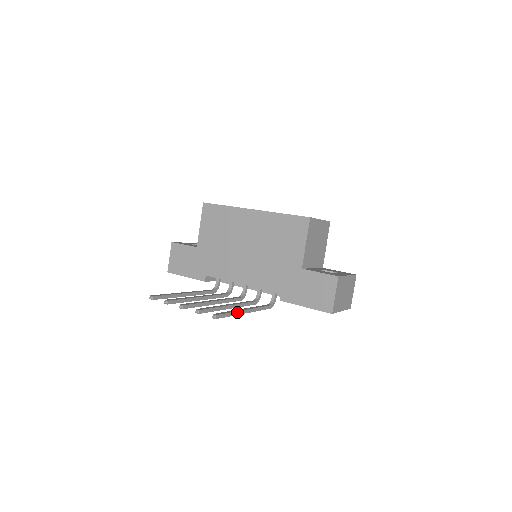
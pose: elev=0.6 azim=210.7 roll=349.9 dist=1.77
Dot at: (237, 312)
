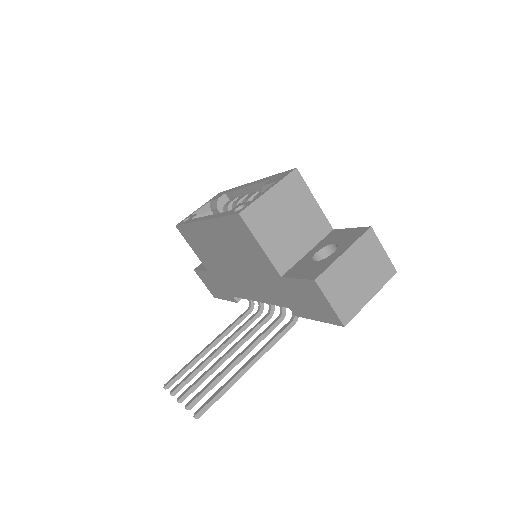
Dot at: (232, 381)
